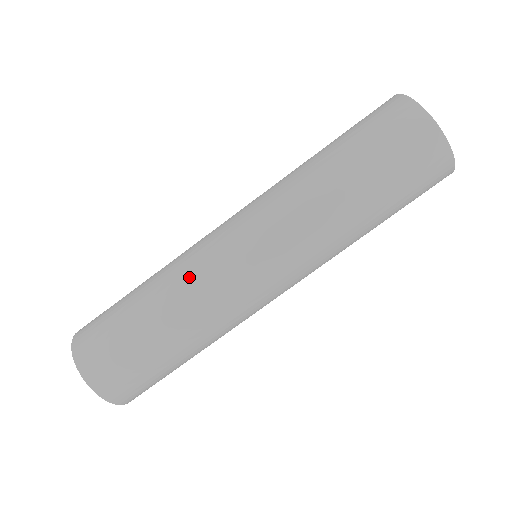
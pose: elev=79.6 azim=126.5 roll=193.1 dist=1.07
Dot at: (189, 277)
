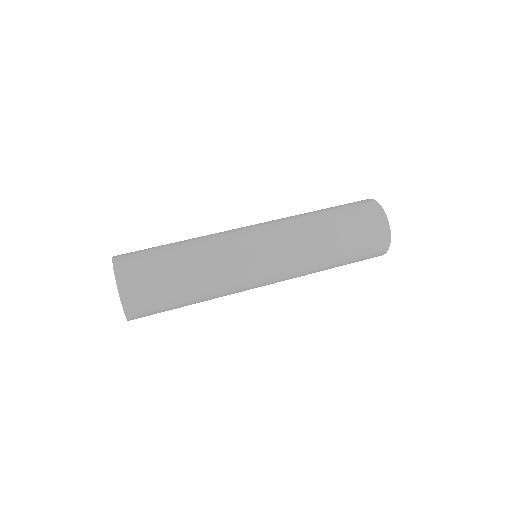
Dot at: occluded
